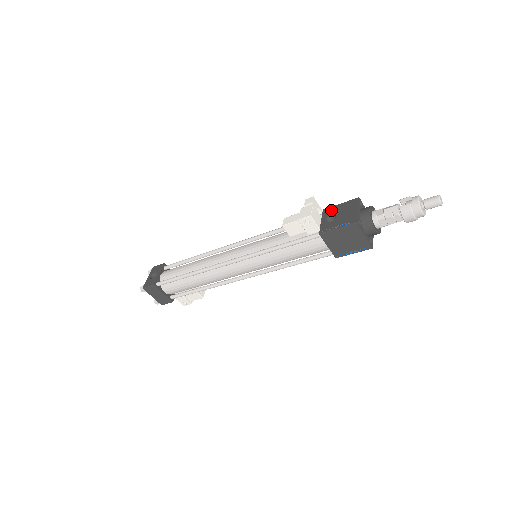
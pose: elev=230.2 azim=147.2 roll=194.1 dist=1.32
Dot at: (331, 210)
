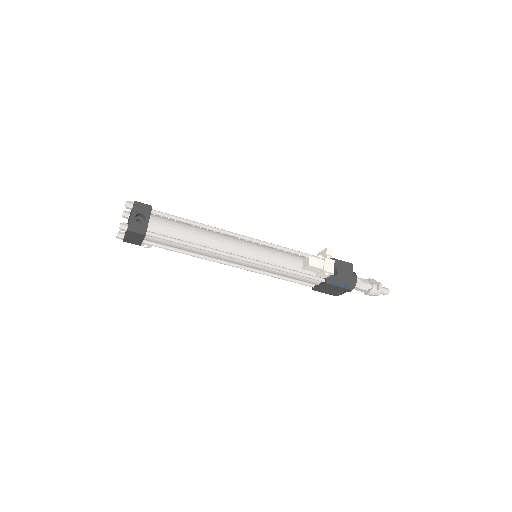
Dot at: (334, 263)
